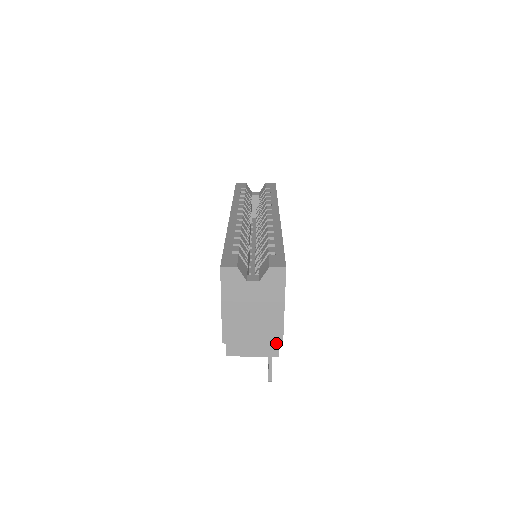
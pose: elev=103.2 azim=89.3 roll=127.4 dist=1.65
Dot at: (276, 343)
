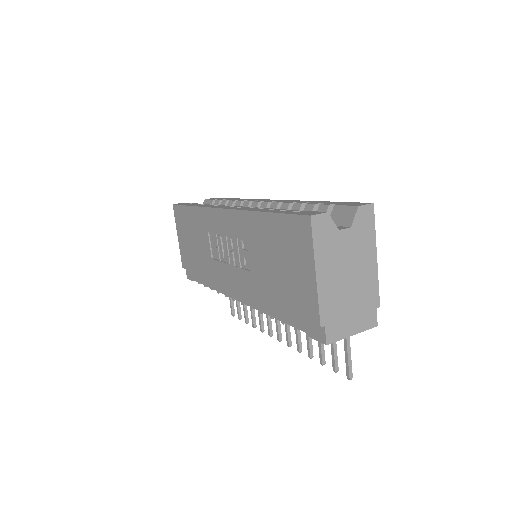
Dot at: (373, 308)
